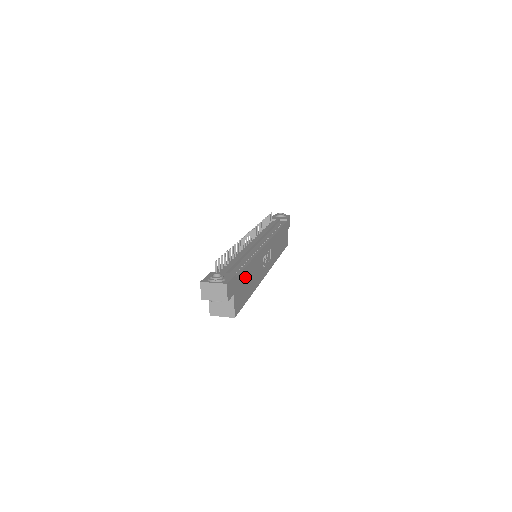
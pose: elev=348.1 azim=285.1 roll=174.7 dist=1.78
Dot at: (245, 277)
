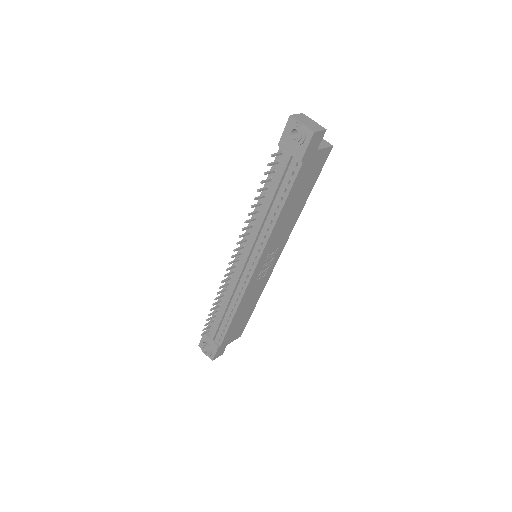
Dot at: (234, 325)
